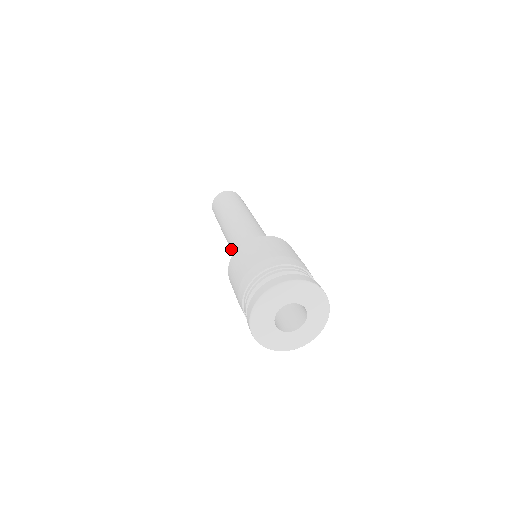
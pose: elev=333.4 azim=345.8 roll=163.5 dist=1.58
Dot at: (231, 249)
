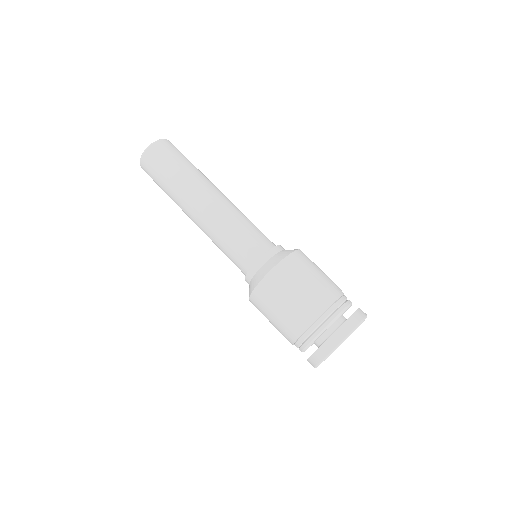
Dot at: occluded
